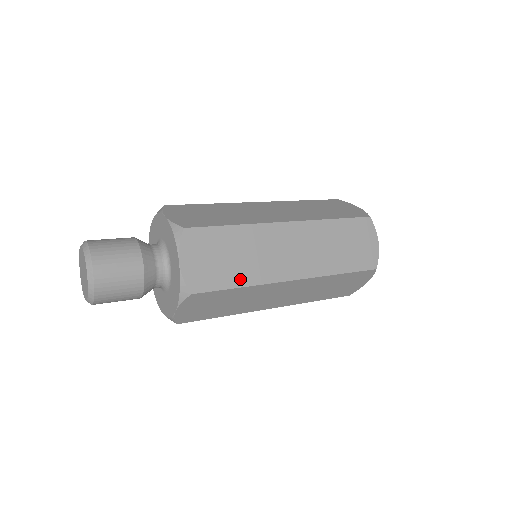
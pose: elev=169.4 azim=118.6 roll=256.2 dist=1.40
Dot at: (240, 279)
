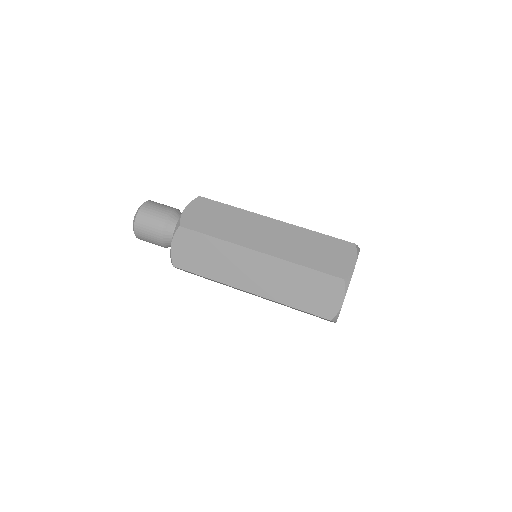
Dot at: (208, 273)
